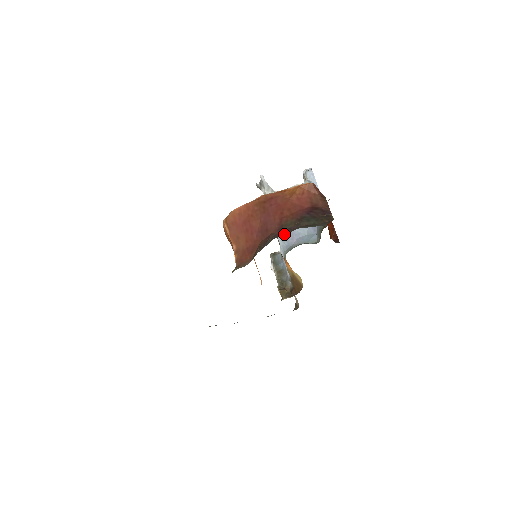
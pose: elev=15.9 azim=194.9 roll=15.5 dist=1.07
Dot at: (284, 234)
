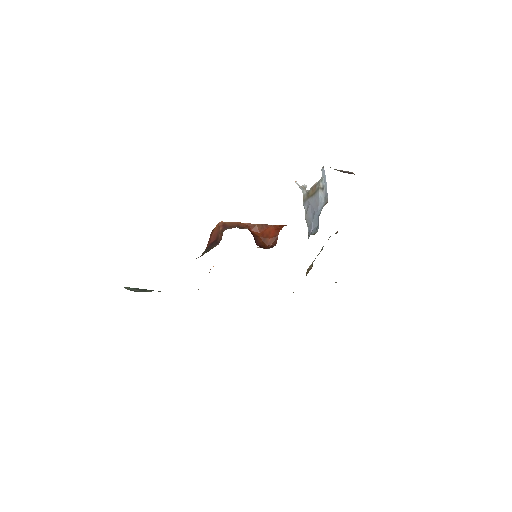
Dot at: occluded
